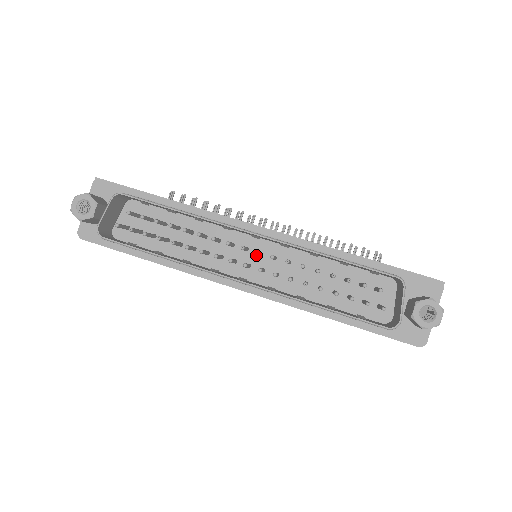
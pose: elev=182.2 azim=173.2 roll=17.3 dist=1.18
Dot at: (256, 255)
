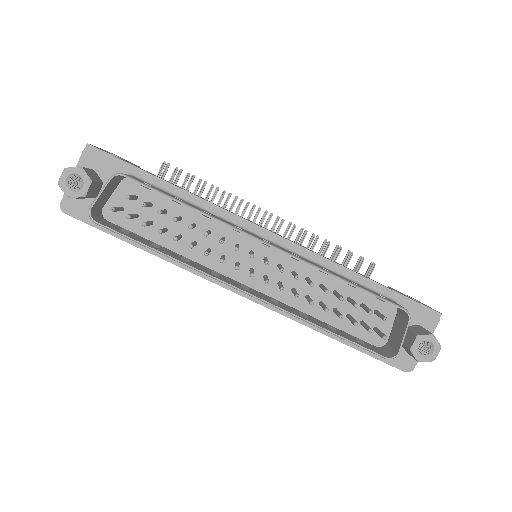
Dot at: (261, 260)
